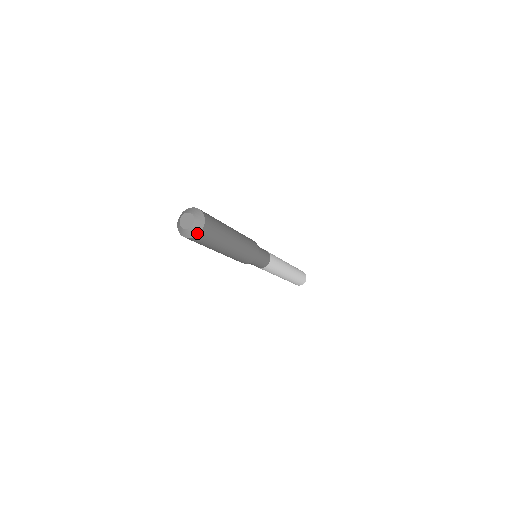
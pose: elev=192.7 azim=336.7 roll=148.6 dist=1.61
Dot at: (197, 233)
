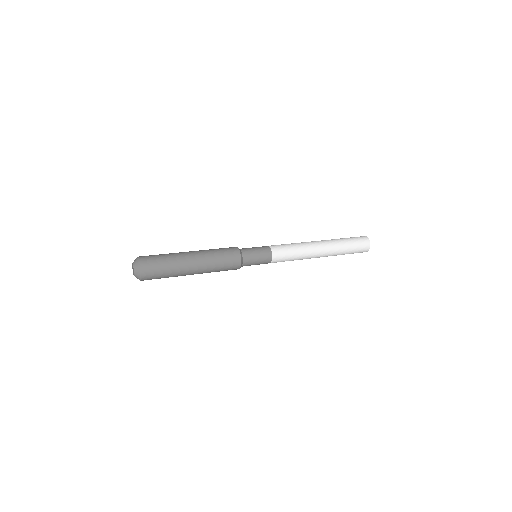
Dot at: (140, 275)
